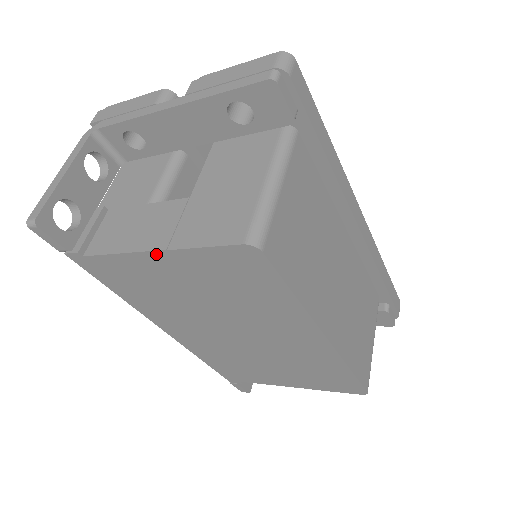
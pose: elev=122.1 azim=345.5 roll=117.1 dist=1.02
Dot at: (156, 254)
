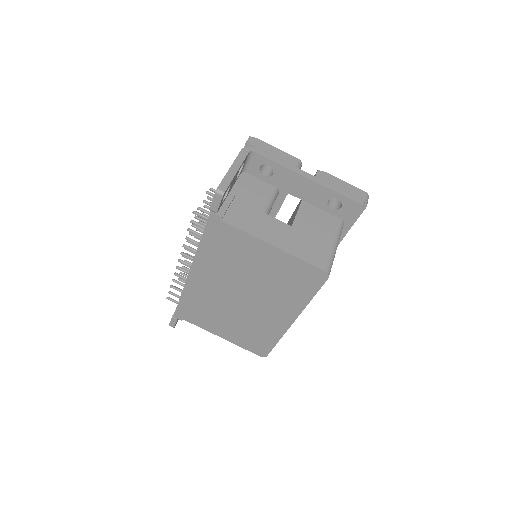
Dot at: (272, 248)
